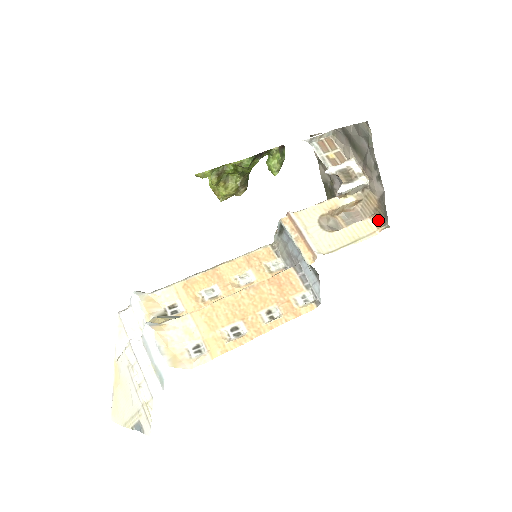
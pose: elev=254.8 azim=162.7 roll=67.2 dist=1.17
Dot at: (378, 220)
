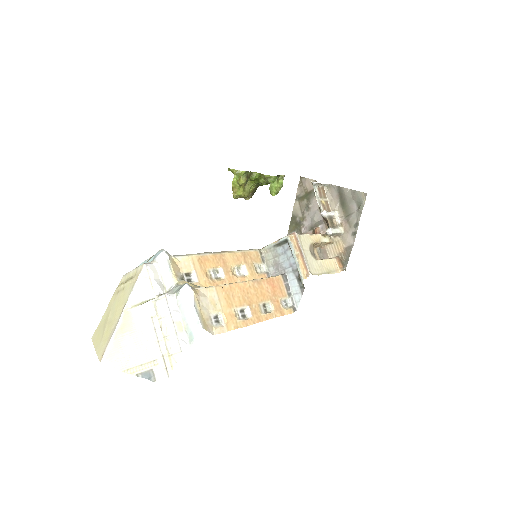
Dot at: (340, 262)
